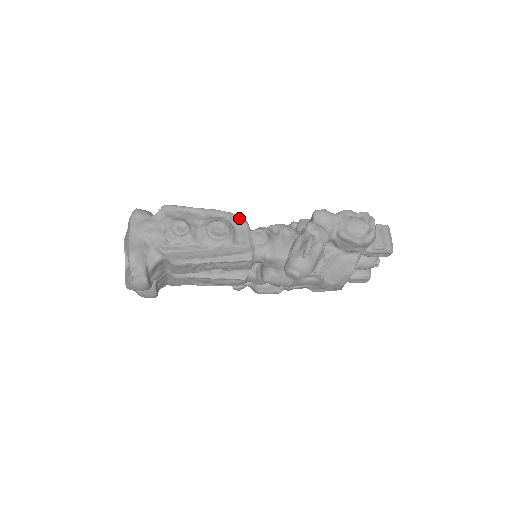
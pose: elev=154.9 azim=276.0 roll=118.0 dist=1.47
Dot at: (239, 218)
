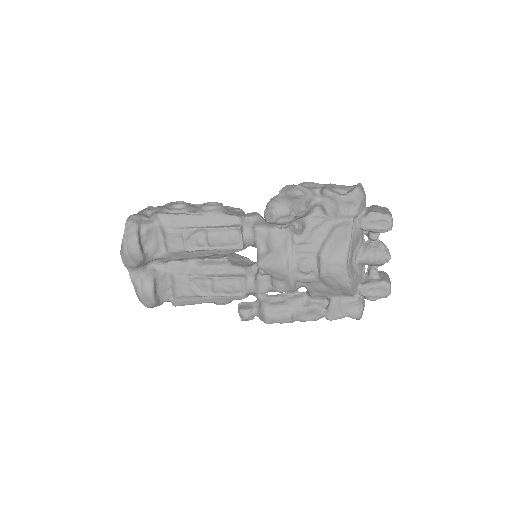
Dot at: (236, 208)
